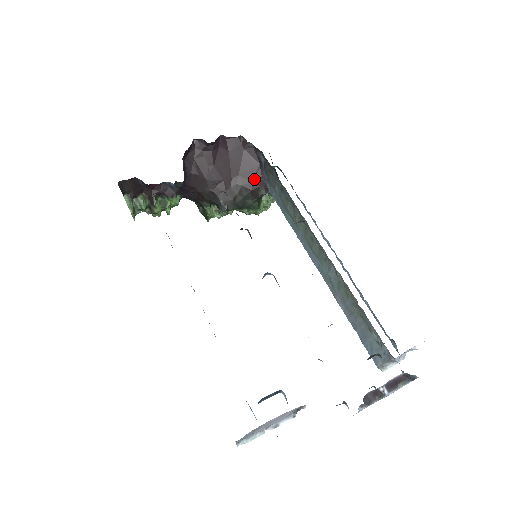
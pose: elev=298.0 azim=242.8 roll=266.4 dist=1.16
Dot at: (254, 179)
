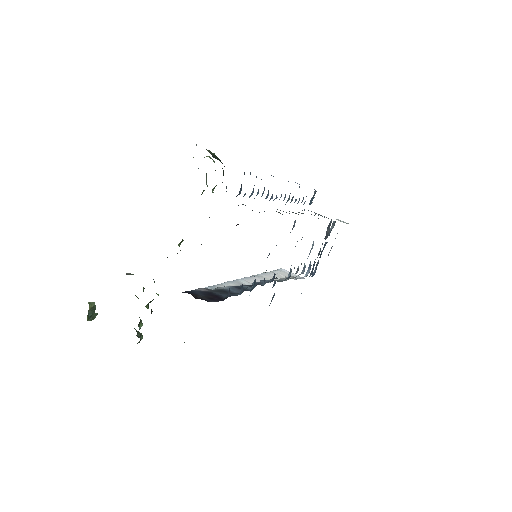
Dot at: occluded
